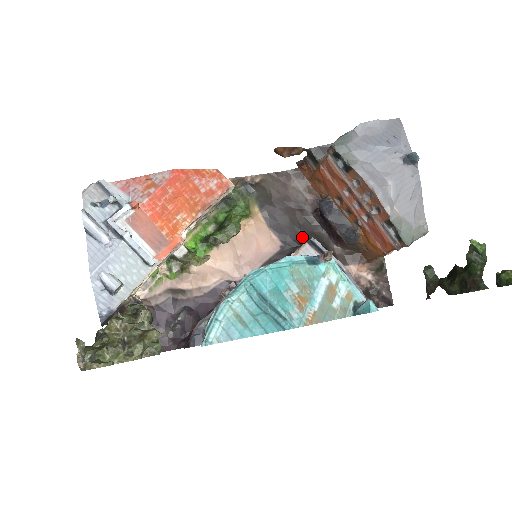
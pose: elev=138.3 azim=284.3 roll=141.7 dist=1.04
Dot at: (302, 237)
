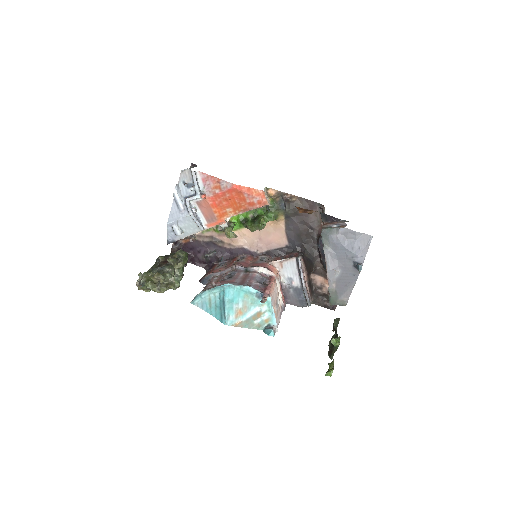
Dot at: (302, 247)
